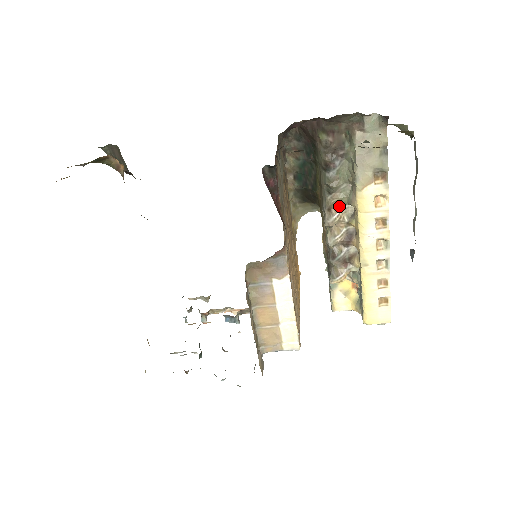
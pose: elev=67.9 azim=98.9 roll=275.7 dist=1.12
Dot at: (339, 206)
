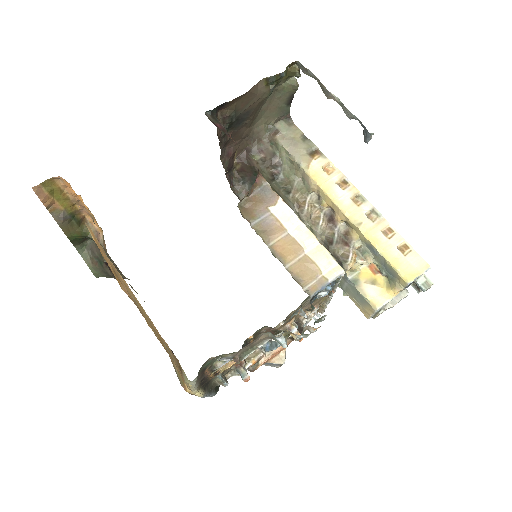
Dot at: (303, 198)
